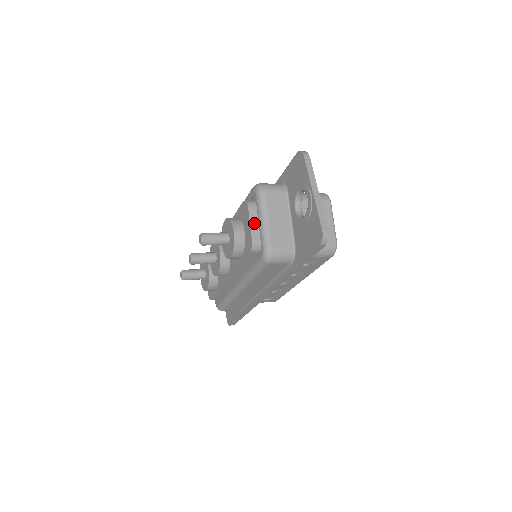
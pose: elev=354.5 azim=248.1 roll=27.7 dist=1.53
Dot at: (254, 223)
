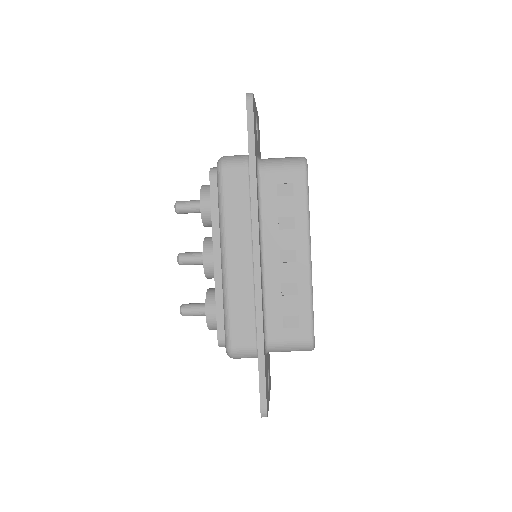
Dot at: occluded
